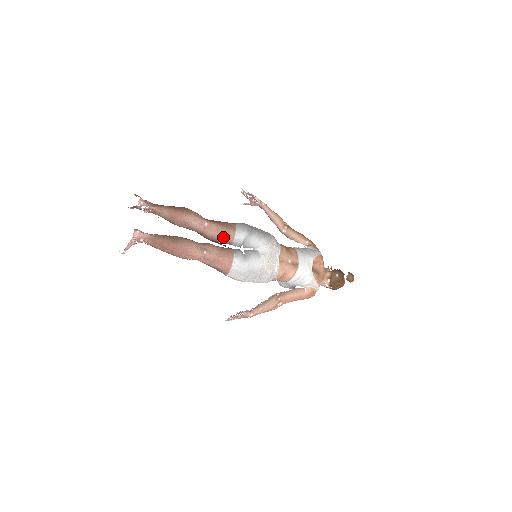
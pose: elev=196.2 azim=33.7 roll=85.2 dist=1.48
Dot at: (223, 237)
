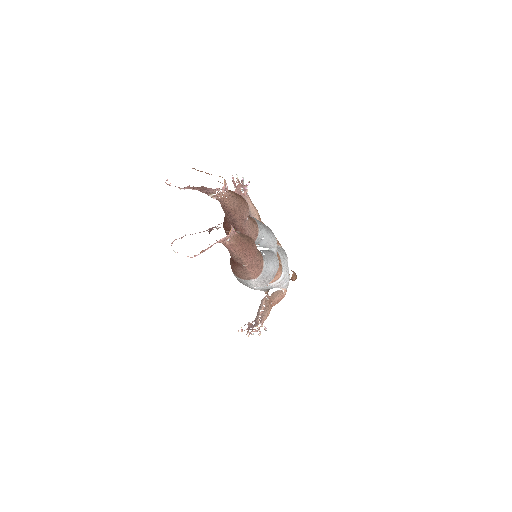
Dot at: (252, 234)
